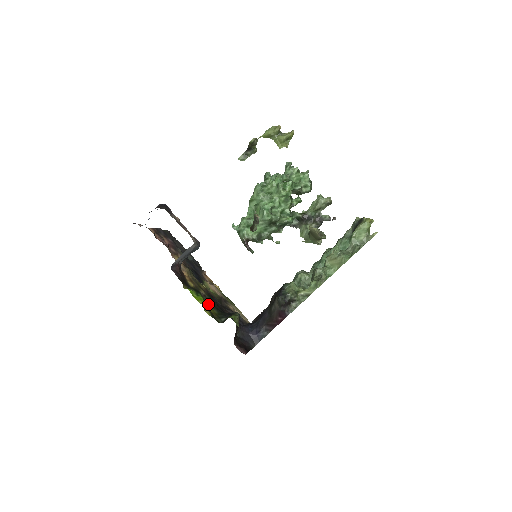
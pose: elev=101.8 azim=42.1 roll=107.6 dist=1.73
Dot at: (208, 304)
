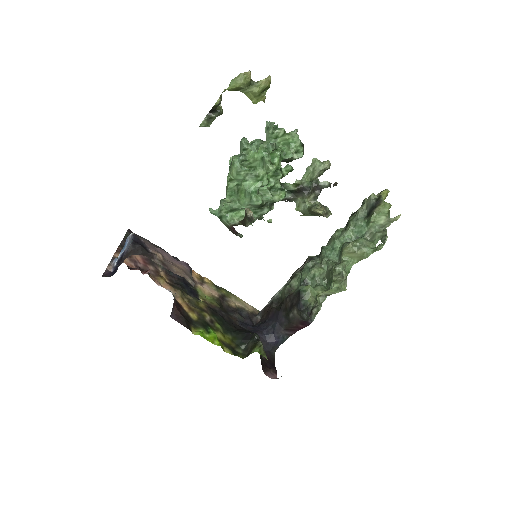
Dot at: (220, 333)
